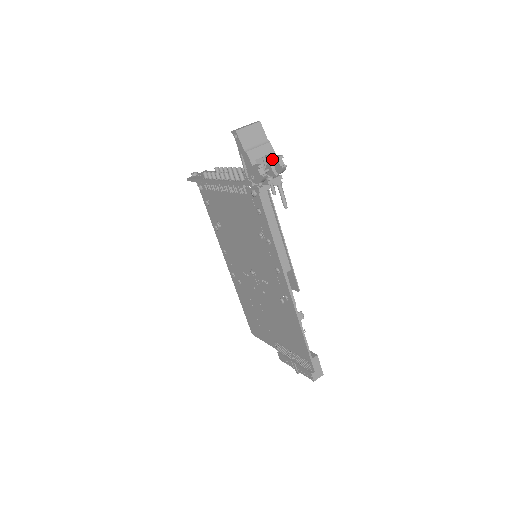
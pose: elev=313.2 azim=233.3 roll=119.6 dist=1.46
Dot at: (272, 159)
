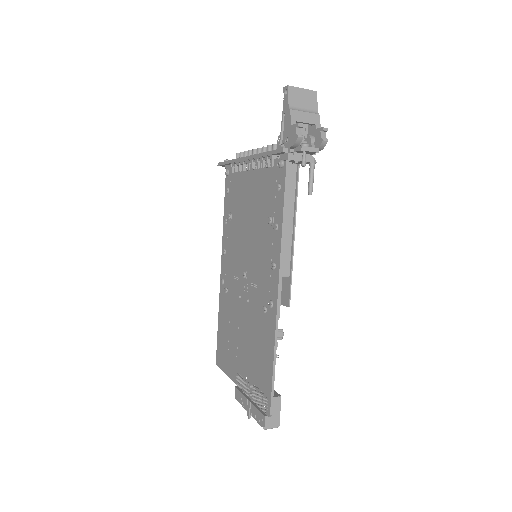
Dot at: (315, 131)
